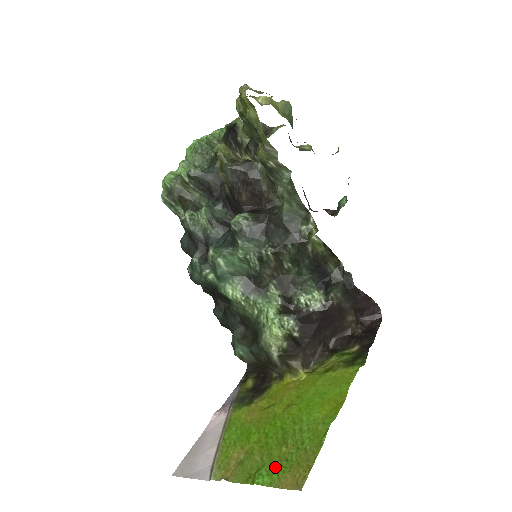
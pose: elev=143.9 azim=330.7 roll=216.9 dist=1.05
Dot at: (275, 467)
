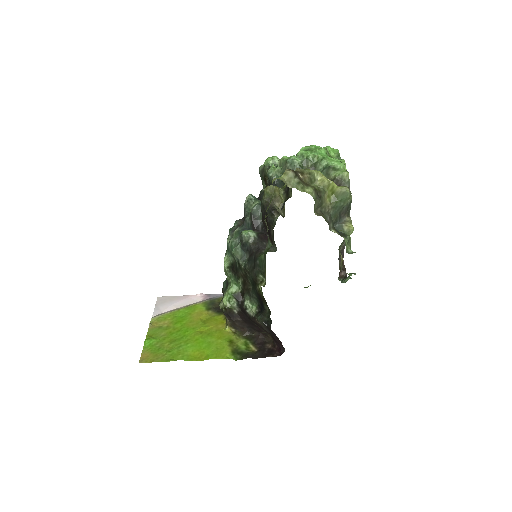
Dot at: (155, 345)
